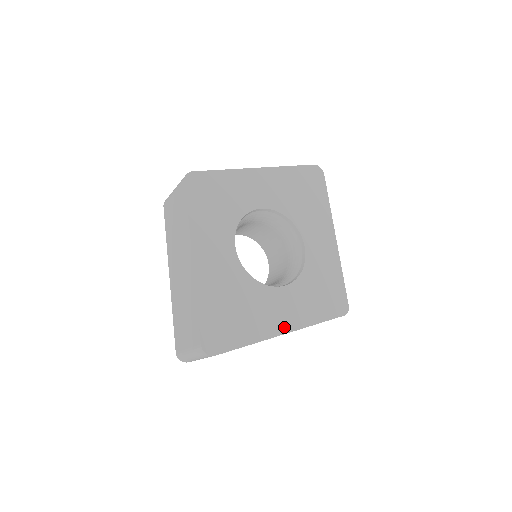
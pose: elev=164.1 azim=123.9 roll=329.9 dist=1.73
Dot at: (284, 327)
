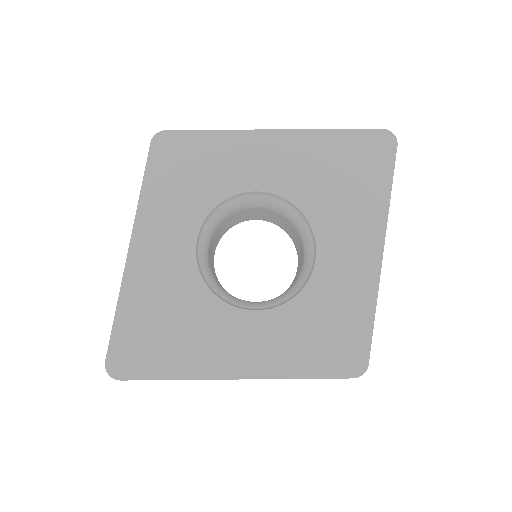
Dot at: (237, 369)
